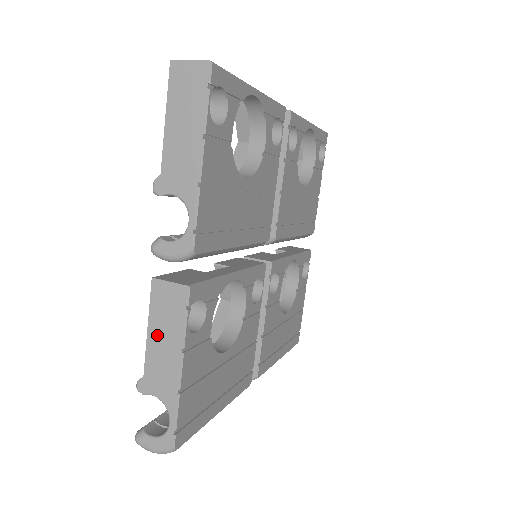
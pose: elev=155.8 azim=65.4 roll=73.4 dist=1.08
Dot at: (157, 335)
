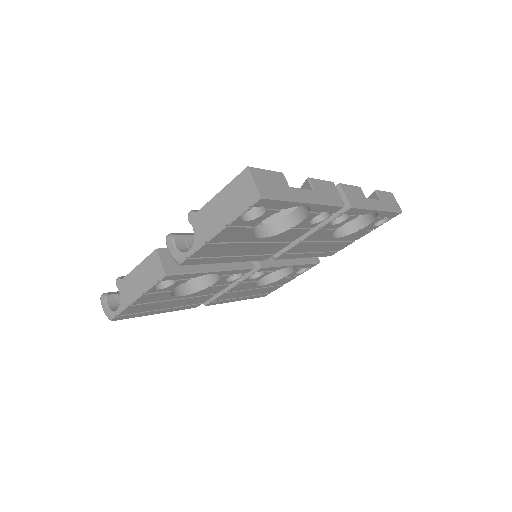
Dot at: (139, 273)
